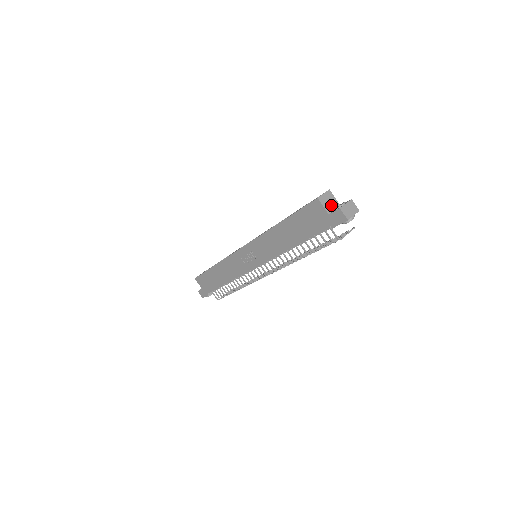
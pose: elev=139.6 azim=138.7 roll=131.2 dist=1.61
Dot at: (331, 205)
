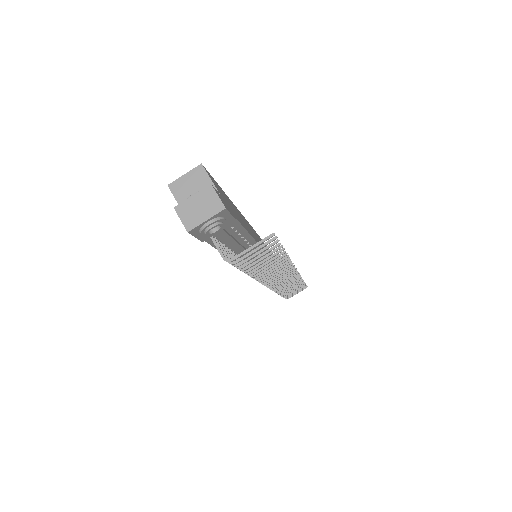
Dot at: occluded
